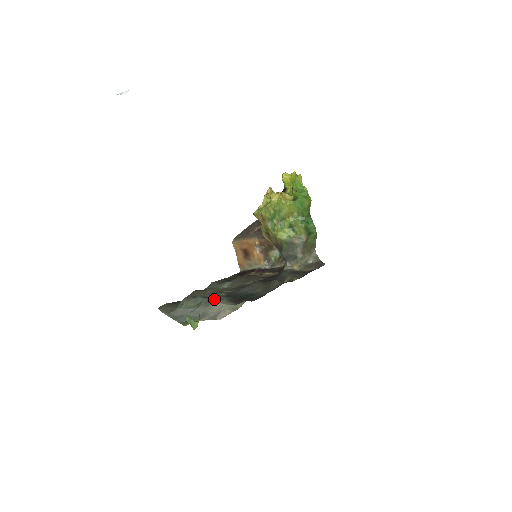
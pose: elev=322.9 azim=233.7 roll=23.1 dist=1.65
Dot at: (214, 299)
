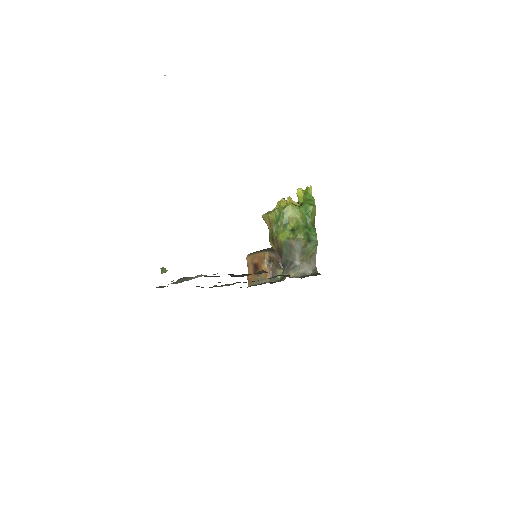
Dot at: occluded
